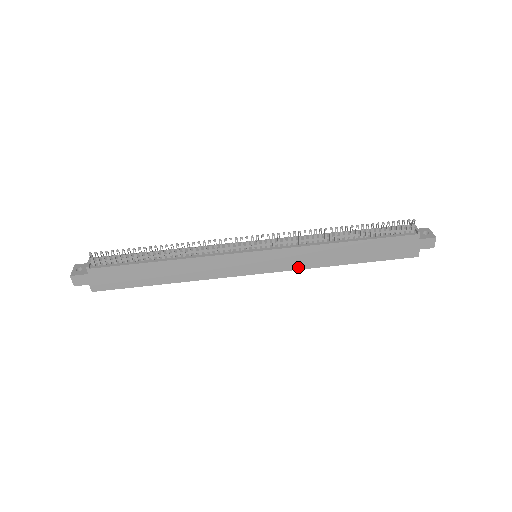
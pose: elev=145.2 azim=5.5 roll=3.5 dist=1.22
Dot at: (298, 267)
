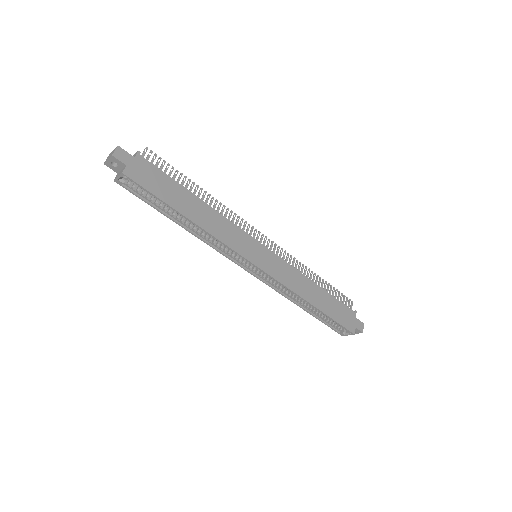
Dot at: (285, 283)
